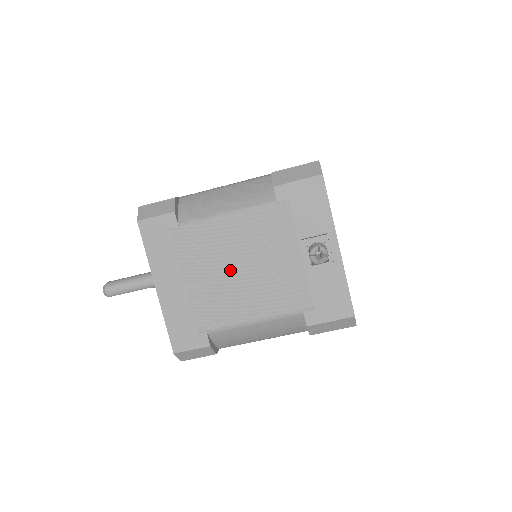
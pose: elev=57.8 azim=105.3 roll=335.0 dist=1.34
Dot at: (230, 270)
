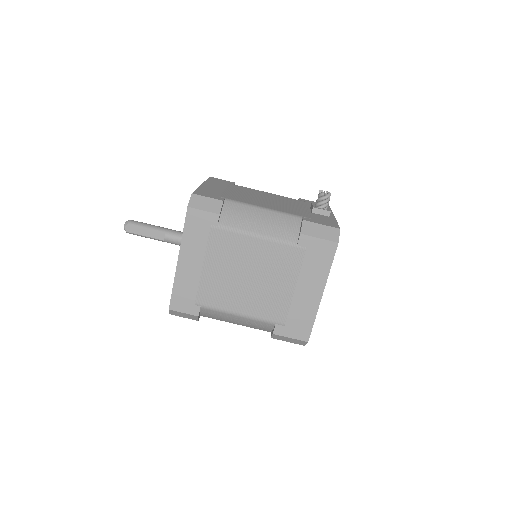
Dot at: (258, 197)
